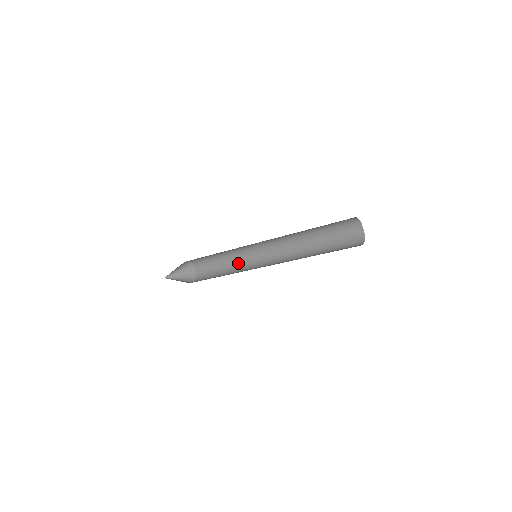
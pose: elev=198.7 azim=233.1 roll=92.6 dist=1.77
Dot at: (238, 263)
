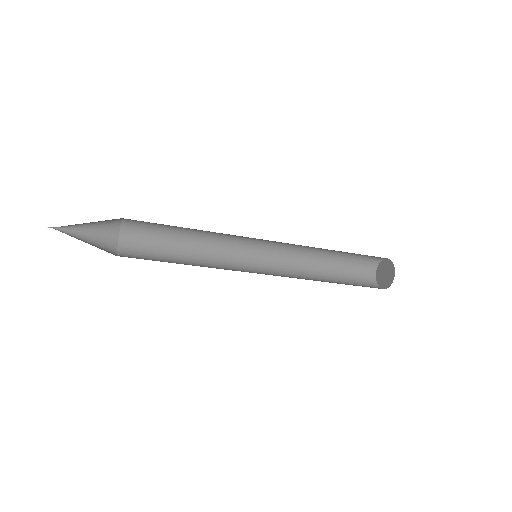
Dot at: (208, 250)
